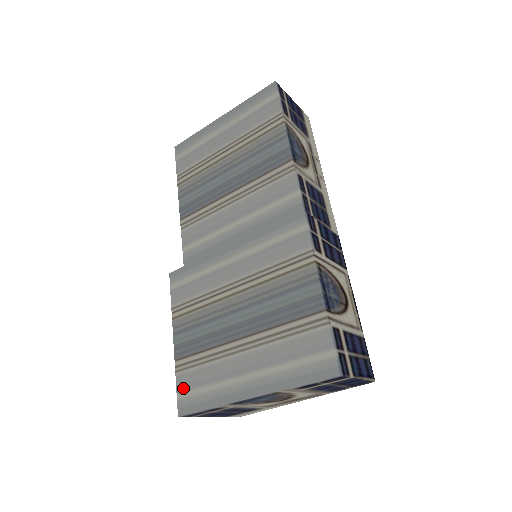
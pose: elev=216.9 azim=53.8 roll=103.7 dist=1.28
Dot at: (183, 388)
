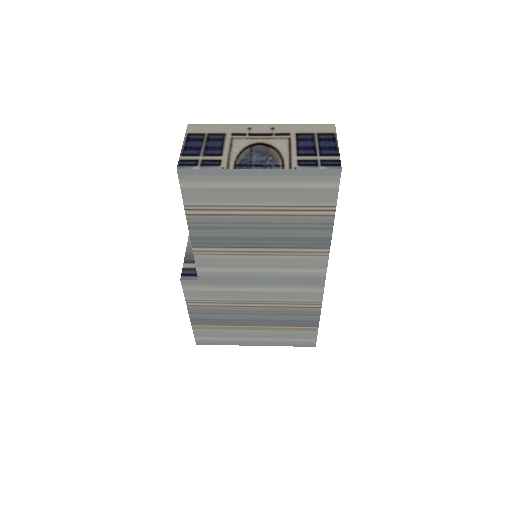
Dot at: (200, 336)
